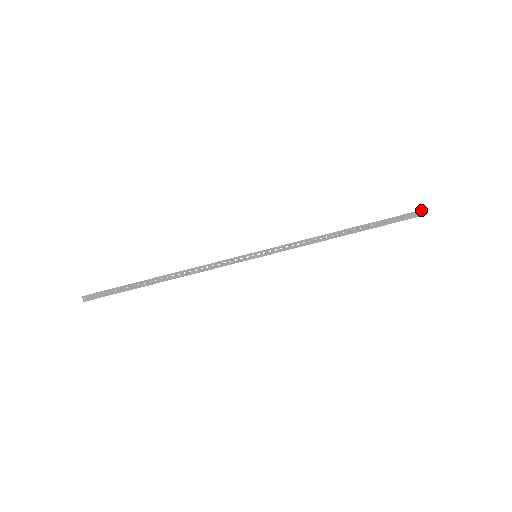
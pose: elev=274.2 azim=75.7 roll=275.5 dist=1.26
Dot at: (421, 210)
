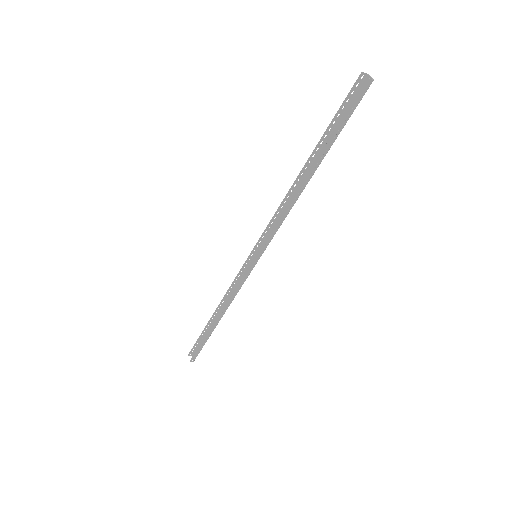
Dot at: (363, 85)
